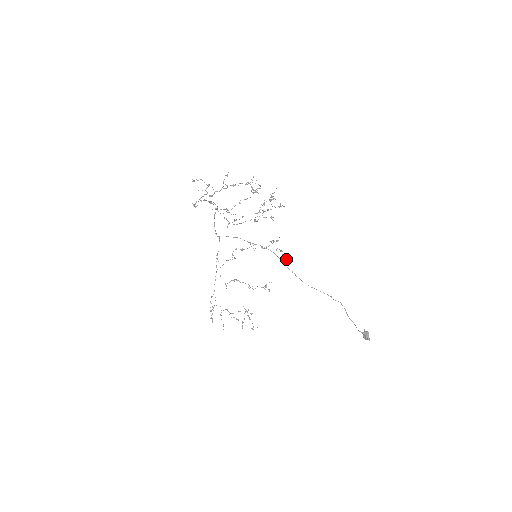
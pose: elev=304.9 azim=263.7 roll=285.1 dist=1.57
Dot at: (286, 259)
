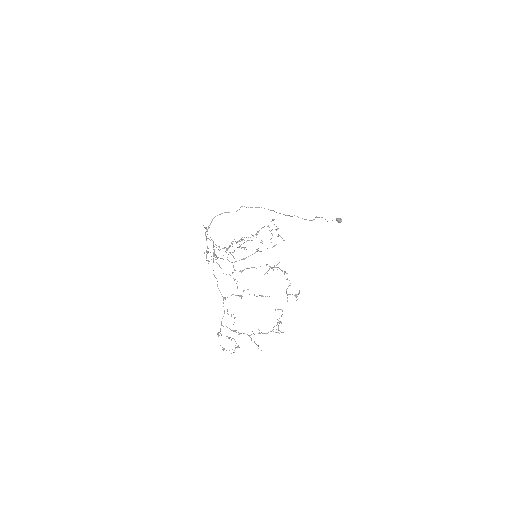
Dot at: occluded
